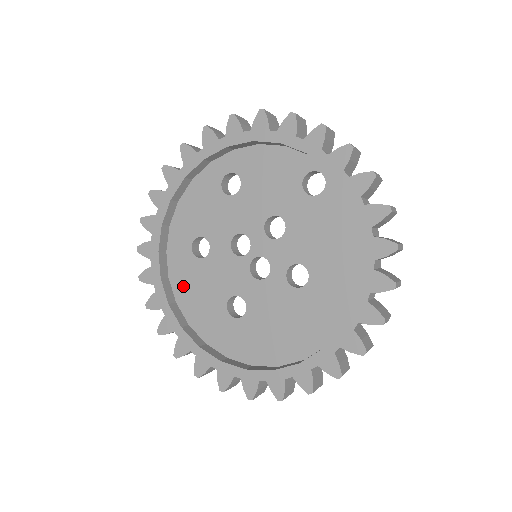
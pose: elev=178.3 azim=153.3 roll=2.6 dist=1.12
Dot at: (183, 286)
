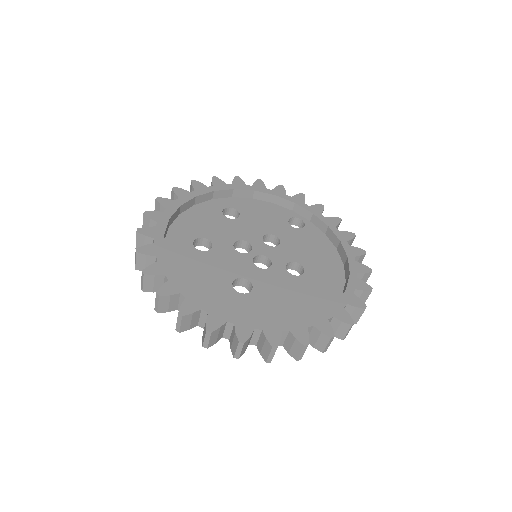
Dot at: (182, 268)
